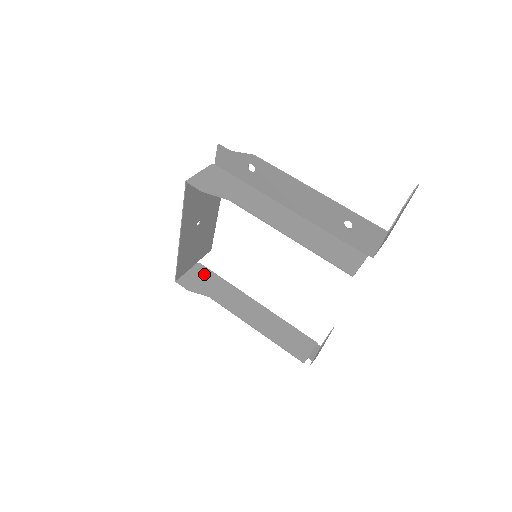
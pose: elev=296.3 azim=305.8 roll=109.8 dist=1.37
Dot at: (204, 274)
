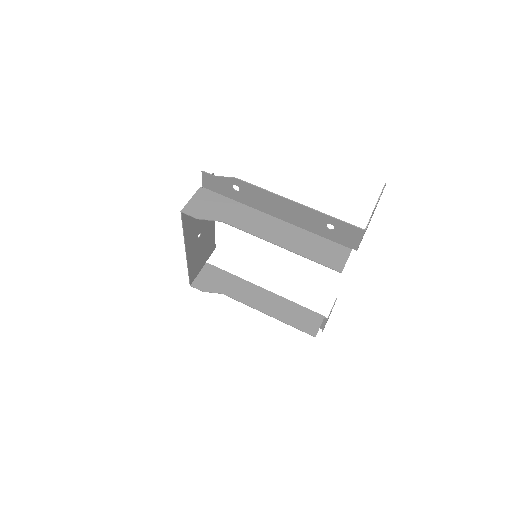
Dot at: (214, 273)
